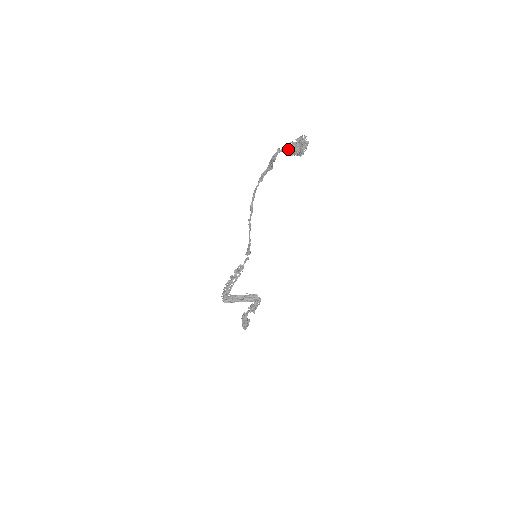
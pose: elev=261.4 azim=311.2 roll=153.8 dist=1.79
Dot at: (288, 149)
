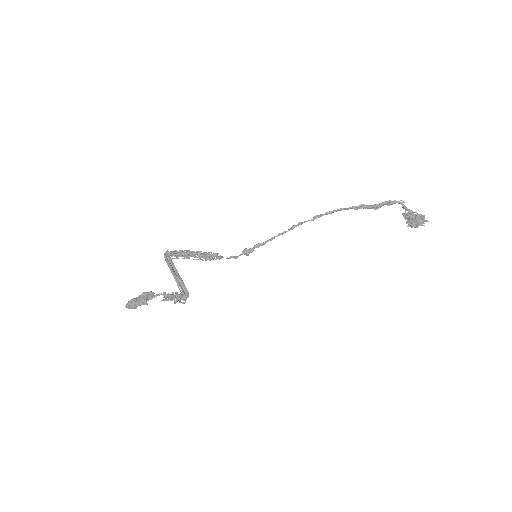
Dot at: (404, 213)
